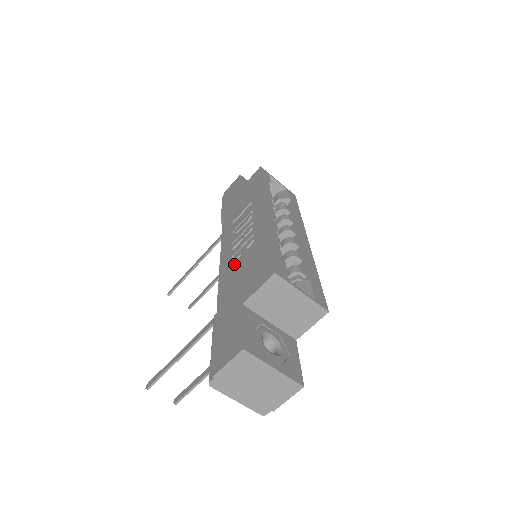
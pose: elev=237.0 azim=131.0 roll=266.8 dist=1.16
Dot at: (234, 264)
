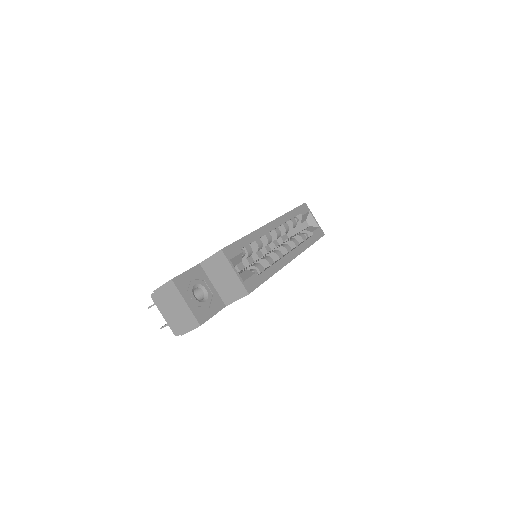
Dot at: occluded
